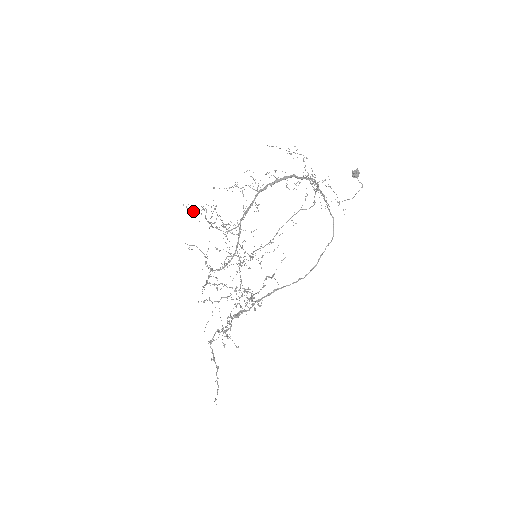
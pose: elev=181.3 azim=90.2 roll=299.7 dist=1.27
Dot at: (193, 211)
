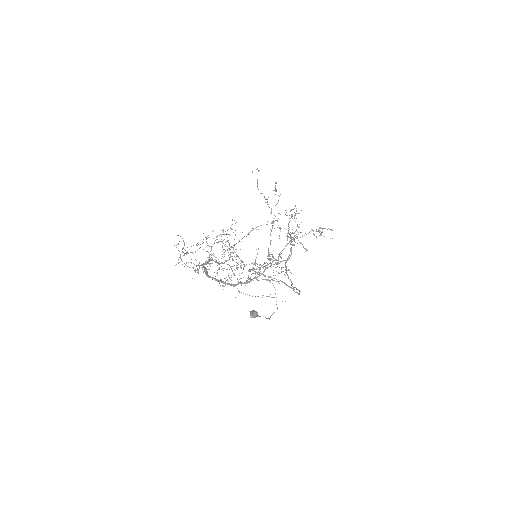
Dot at: occluded
